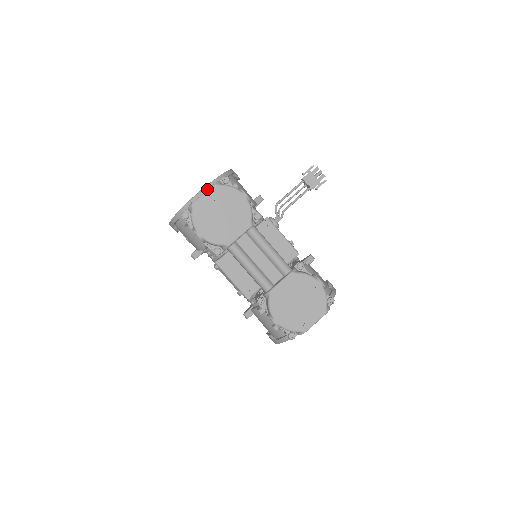
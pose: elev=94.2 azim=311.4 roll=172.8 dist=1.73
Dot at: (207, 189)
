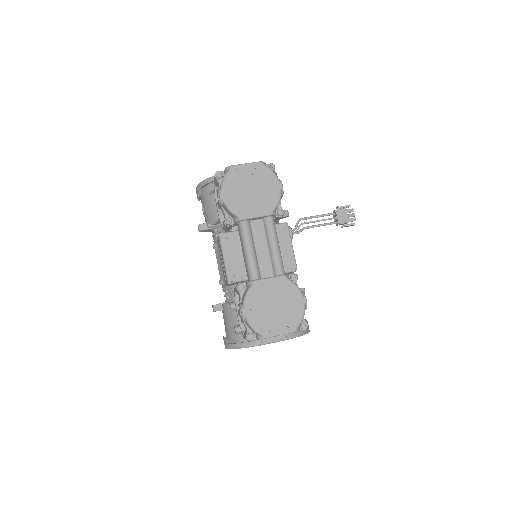
Dot at: occluded
